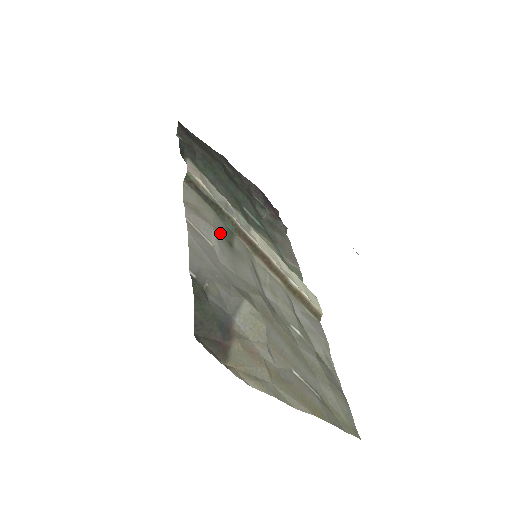
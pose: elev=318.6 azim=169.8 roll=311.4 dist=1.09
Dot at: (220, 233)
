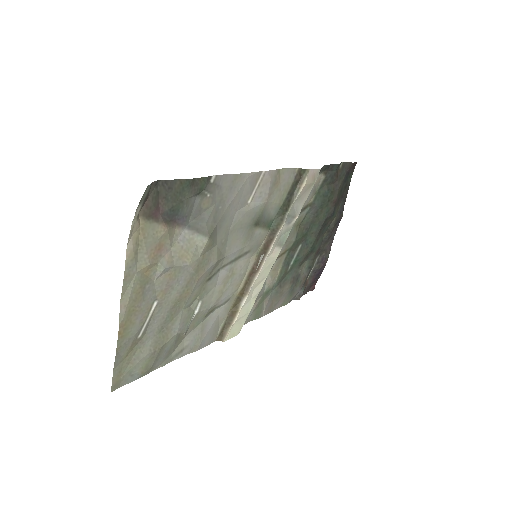
Dot at: (263, 211)
